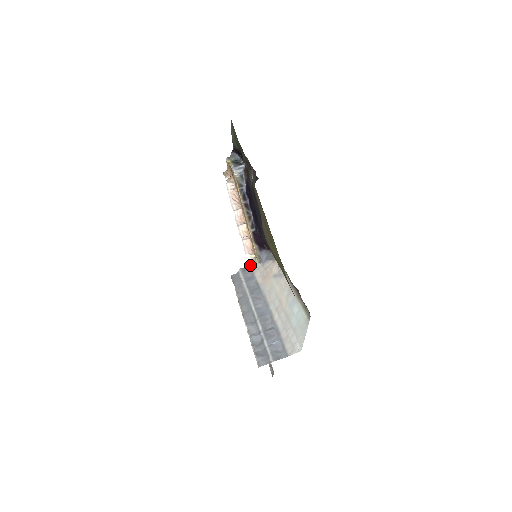
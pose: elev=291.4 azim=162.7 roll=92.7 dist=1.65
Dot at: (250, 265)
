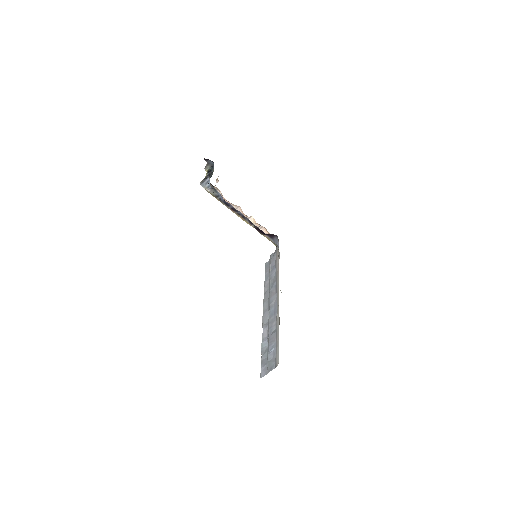
Dot at: (276, 249)
